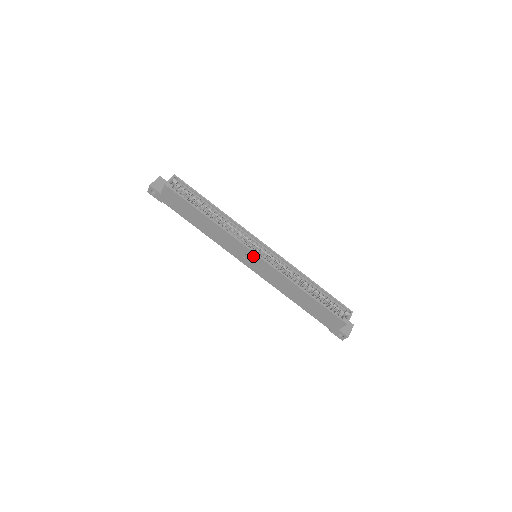
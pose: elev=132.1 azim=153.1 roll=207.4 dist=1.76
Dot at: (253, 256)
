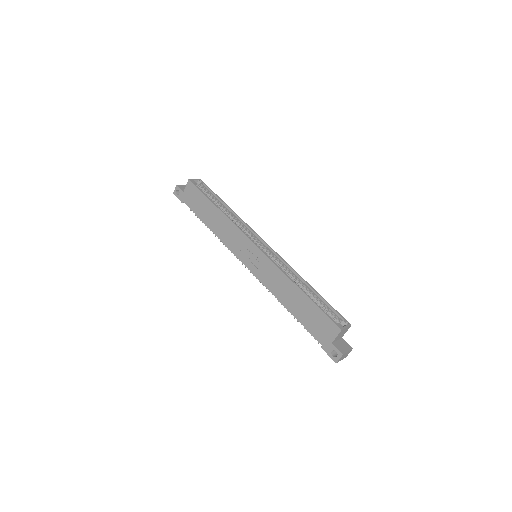
Dot at: (252, 248)
